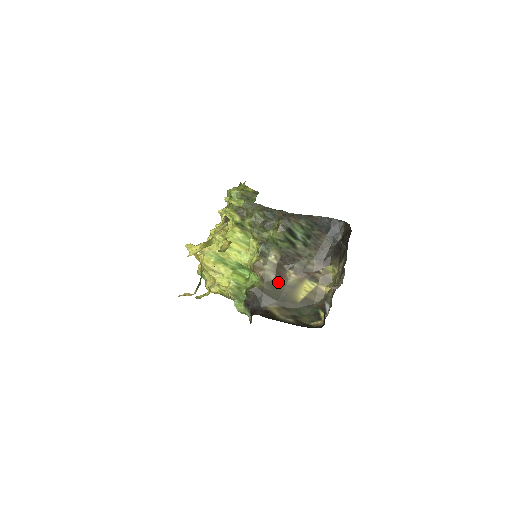
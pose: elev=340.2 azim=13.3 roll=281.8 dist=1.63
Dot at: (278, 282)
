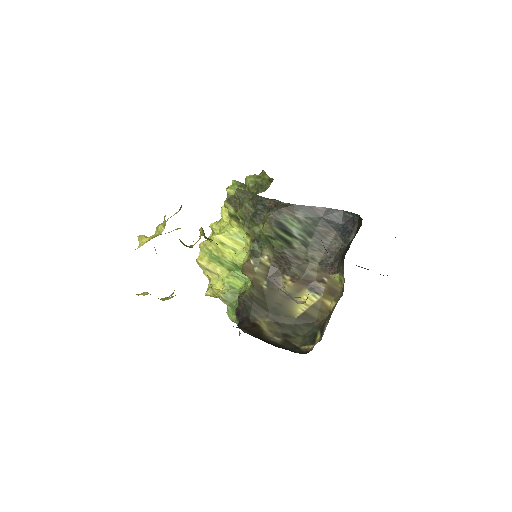
Dot at: (270, 289)
